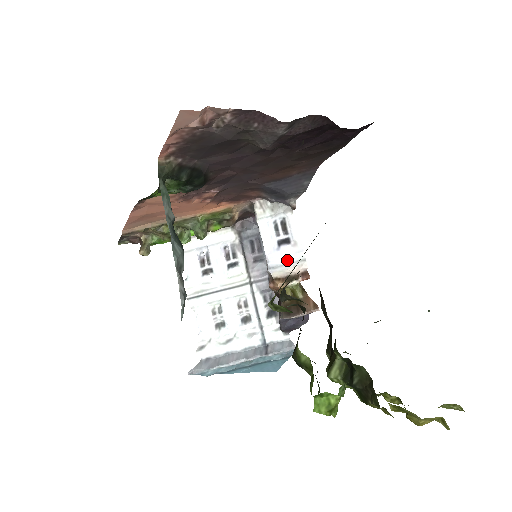
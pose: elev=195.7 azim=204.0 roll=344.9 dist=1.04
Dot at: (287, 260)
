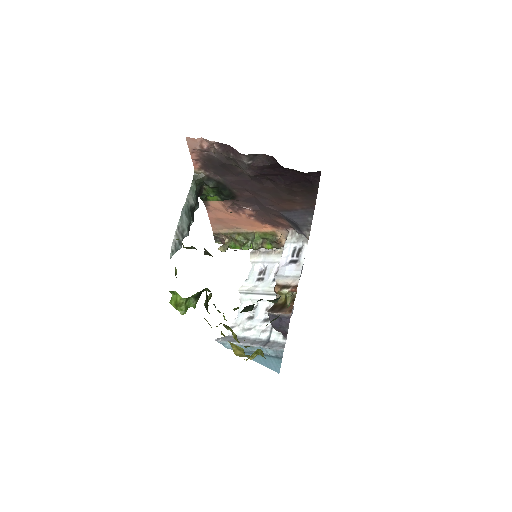
Dot at: (289, 274)
